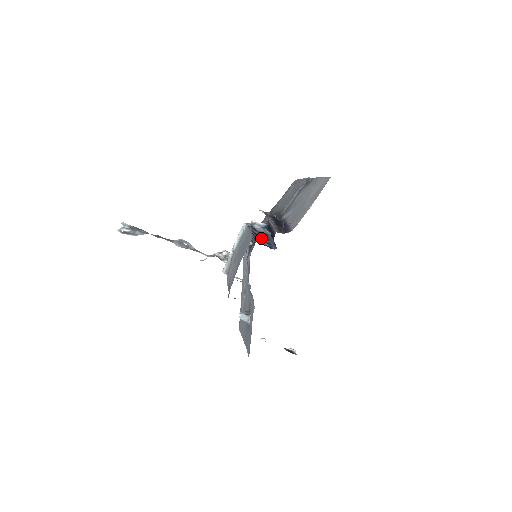
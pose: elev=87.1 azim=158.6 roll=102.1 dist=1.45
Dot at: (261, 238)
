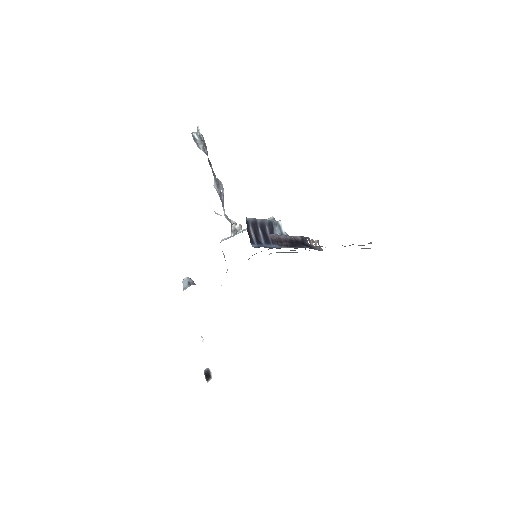
Dot at: (261, 233)
